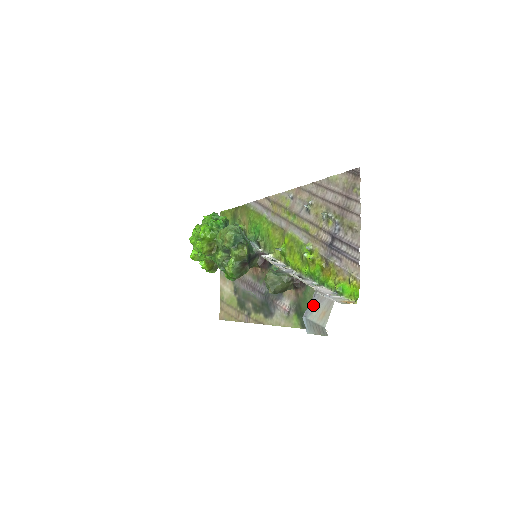
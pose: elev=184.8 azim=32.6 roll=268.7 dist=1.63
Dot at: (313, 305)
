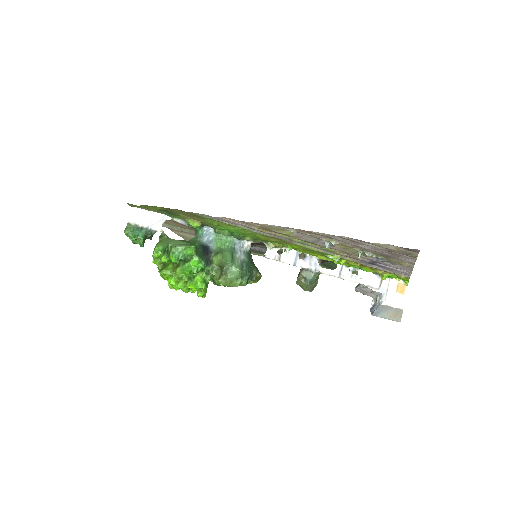
Dot at: (380, 311)
